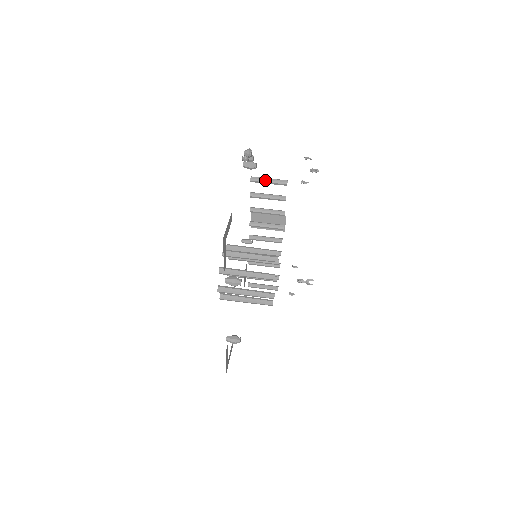
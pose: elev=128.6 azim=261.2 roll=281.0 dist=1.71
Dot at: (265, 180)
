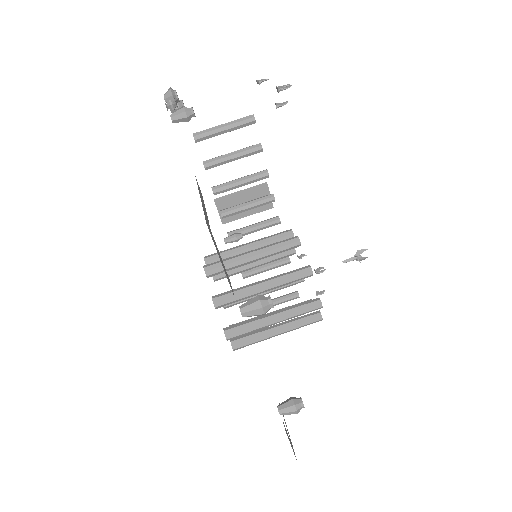
Dot at: (217, 129)
